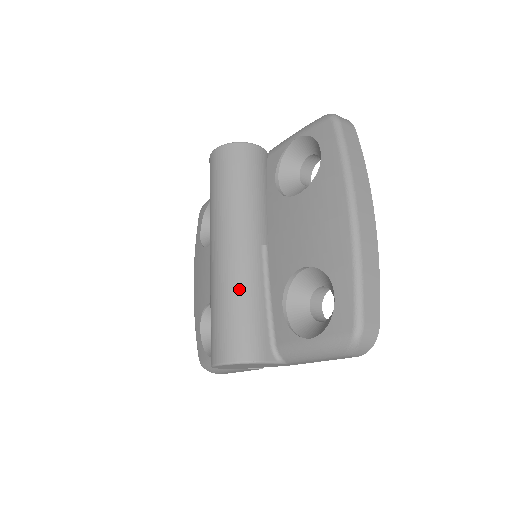
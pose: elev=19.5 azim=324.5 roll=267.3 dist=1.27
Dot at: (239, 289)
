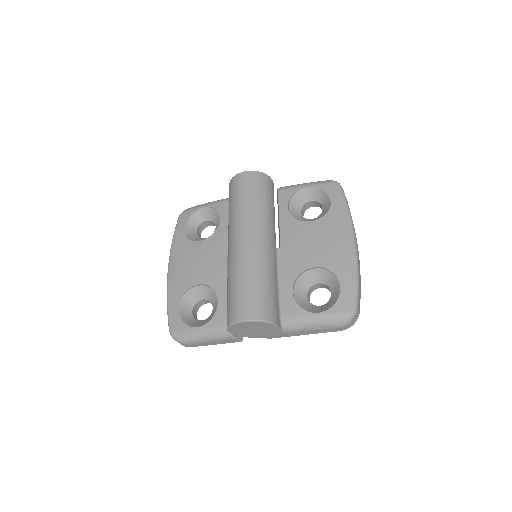
Dot at: (266, 271)
